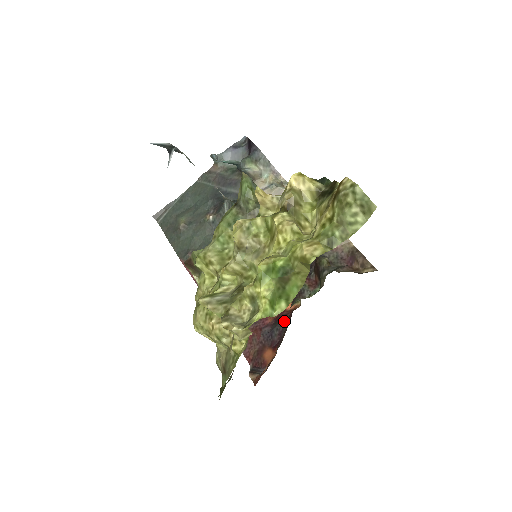
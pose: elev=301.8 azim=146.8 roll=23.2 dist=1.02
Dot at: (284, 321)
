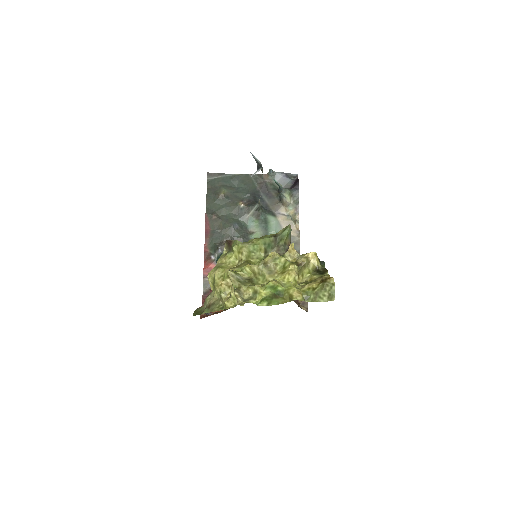
Dot at: occluded
